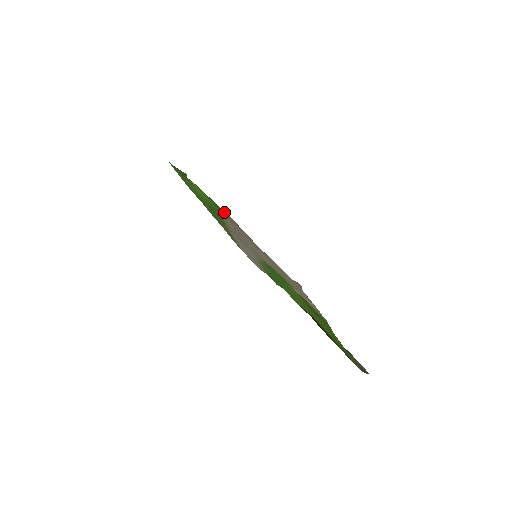
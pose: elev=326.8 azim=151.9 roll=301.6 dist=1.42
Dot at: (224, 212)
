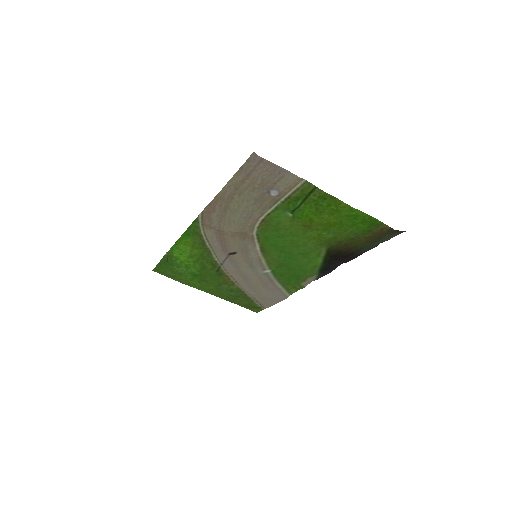
Dot at: (198, 226)
